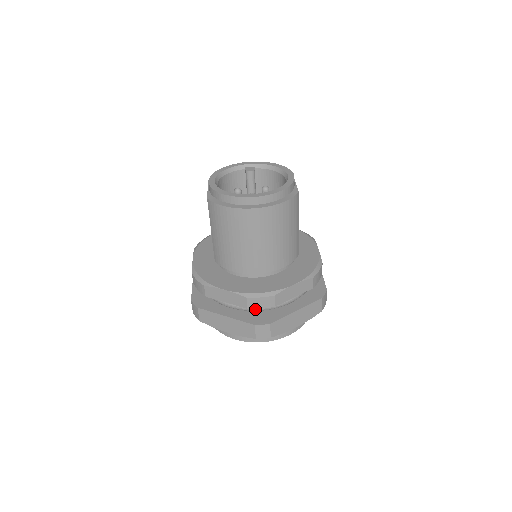
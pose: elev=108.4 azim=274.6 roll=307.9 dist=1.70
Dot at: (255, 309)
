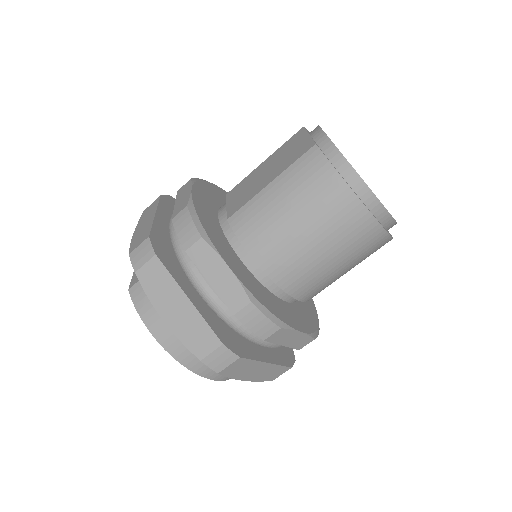
Dot at: (232, 322)
